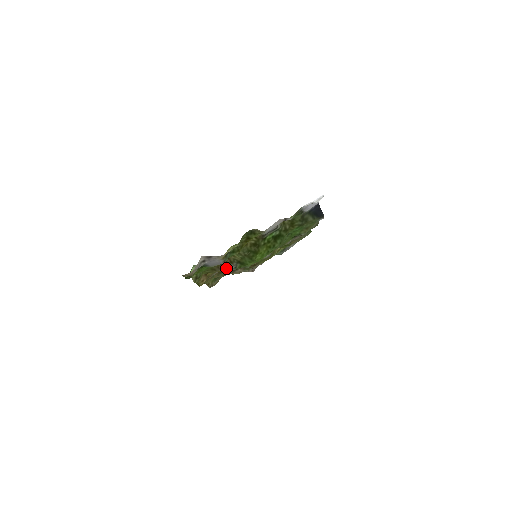
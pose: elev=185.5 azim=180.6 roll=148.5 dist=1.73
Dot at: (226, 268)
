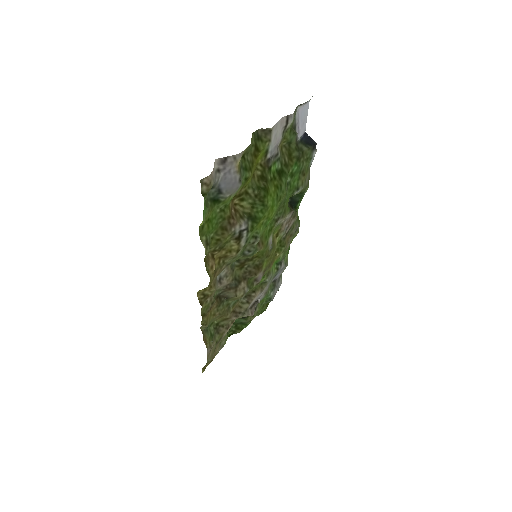
Dot at: (238, 226)
